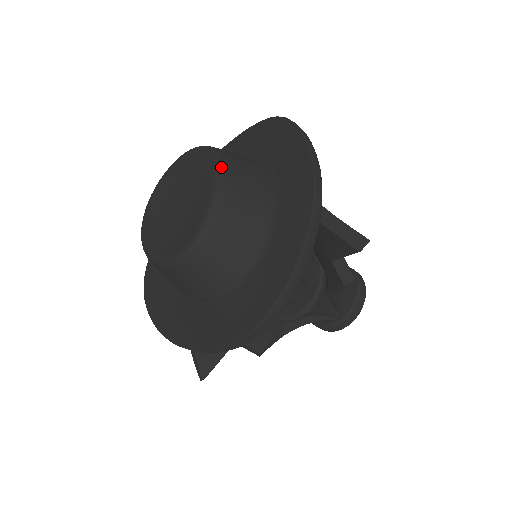
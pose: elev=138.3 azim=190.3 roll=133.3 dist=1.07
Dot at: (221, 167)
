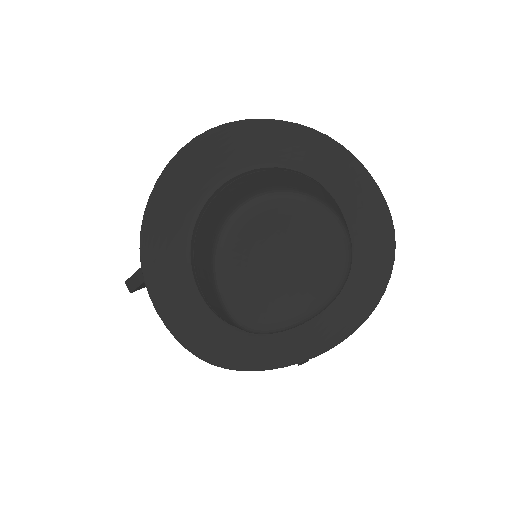
Dot at: occluded
